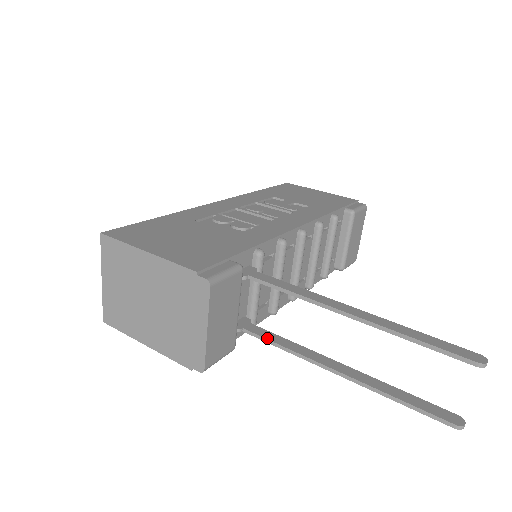
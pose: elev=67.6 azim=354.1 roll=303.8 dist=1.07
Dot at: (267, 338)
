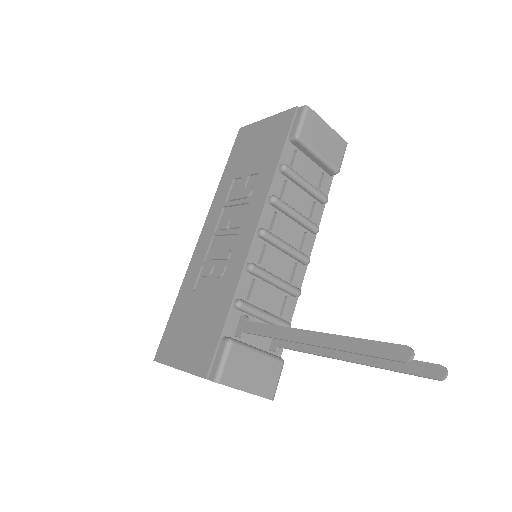
Dot at: (294, 349)
